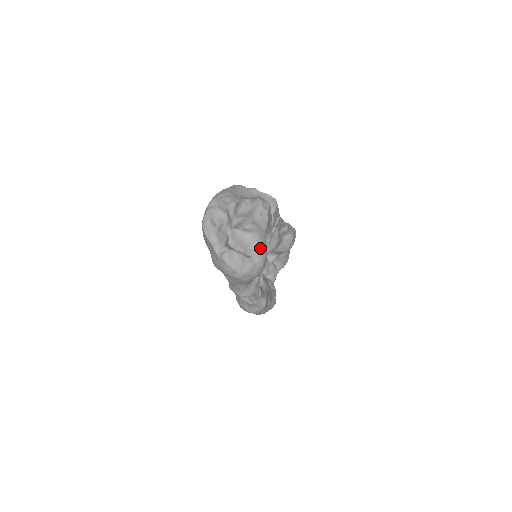
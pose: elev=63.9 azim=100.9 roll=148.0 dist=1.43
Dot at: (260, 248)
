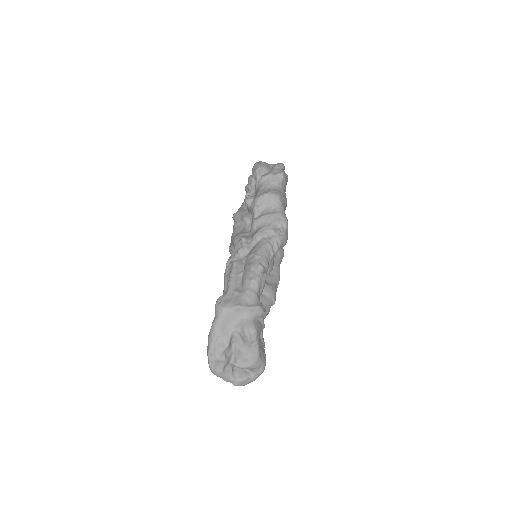
Dot at: (258, 368)
